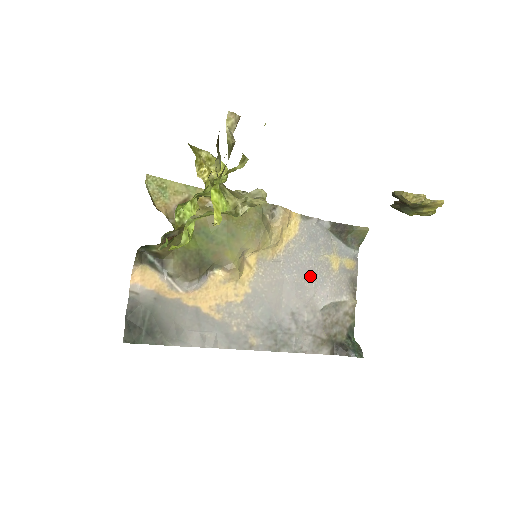
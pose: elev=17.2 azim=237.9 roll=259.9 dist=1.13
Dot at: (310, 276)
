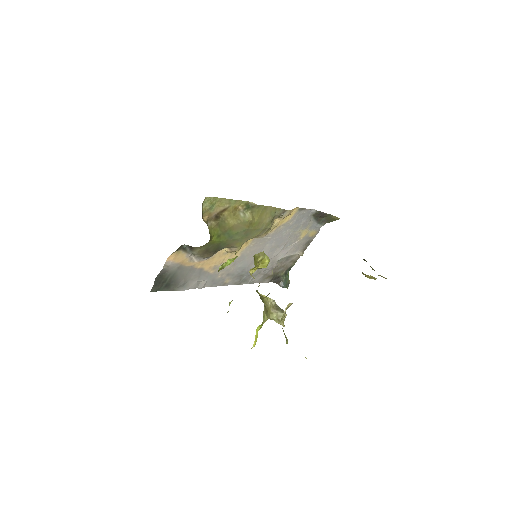
Dot at: (283, 243)
